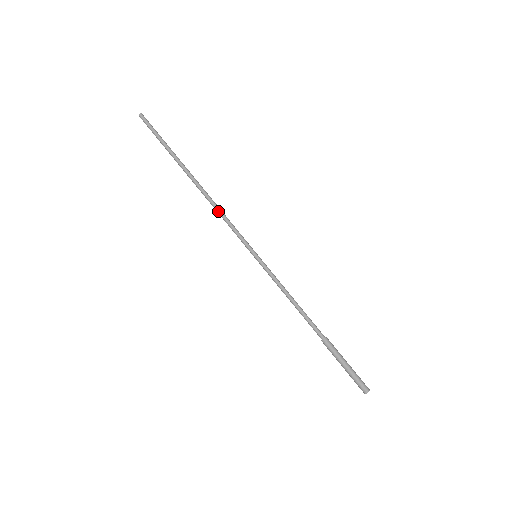
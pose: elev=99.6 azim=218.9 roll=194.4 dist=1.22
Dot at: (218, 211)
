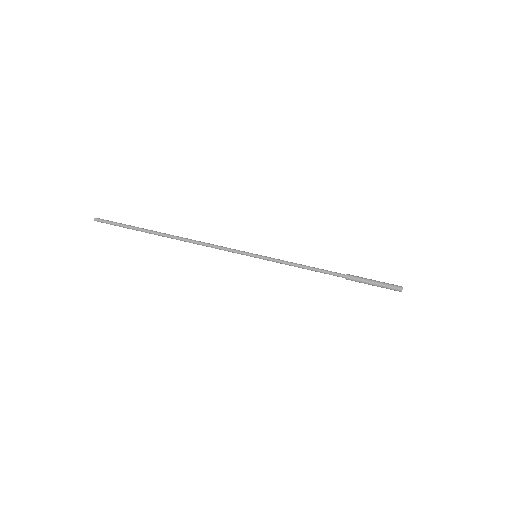
Dot at: (205, 244)
